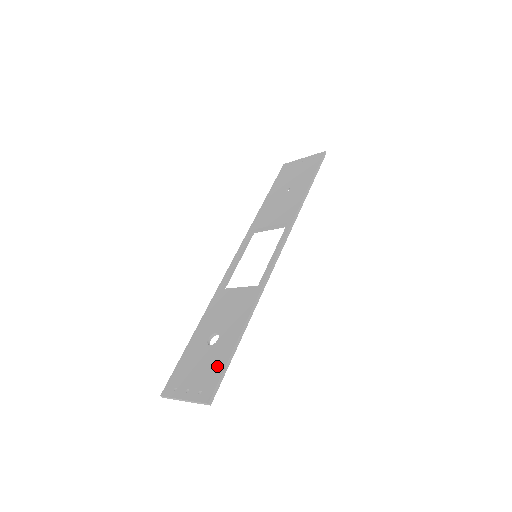
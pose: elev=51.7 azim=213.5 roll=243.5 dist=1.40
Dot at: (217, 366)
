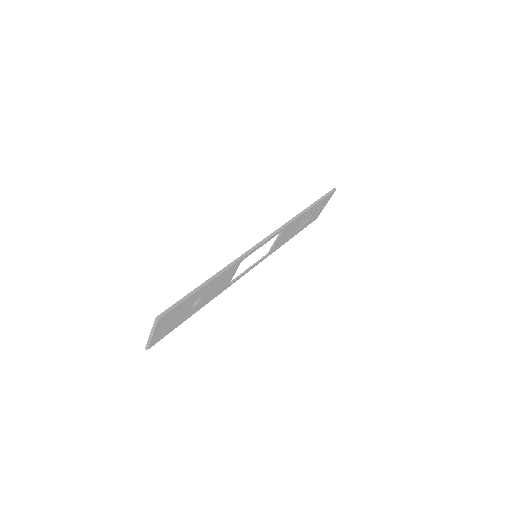
Dot at: occluded
